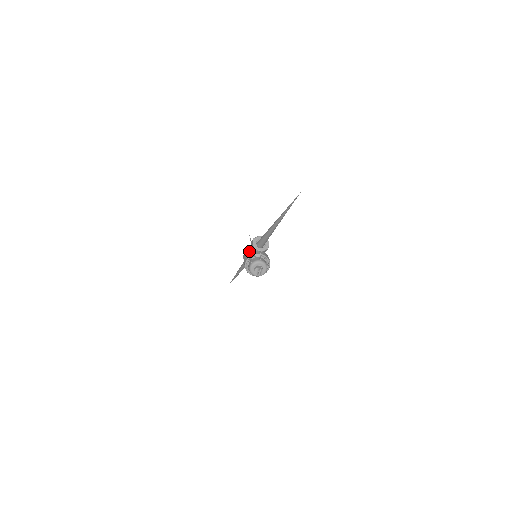
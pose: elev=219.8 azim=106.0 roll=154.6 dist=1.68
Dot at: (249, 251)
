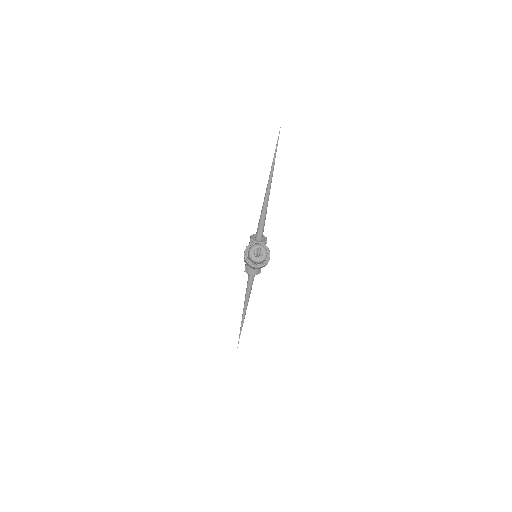
Dot at: occluded
